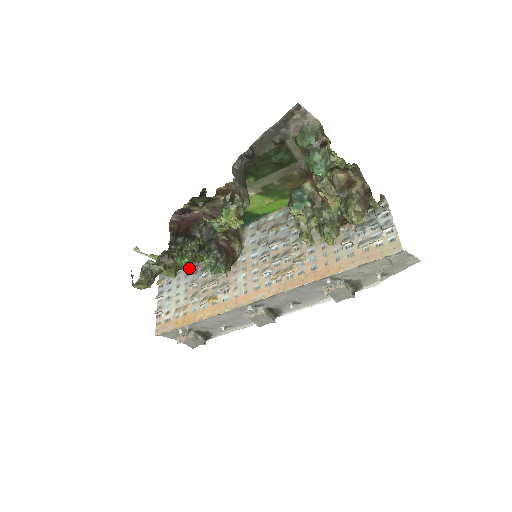
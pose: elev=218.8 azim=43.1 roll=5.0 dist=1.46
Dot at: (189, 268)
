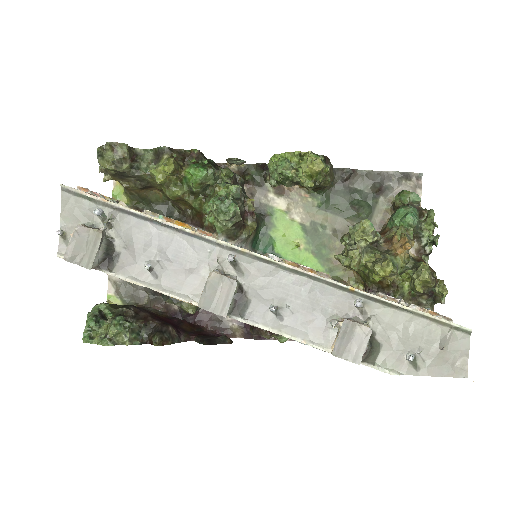
Dot at: occluded
